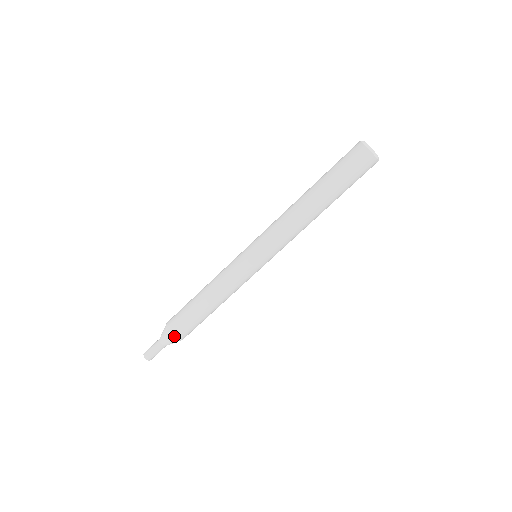
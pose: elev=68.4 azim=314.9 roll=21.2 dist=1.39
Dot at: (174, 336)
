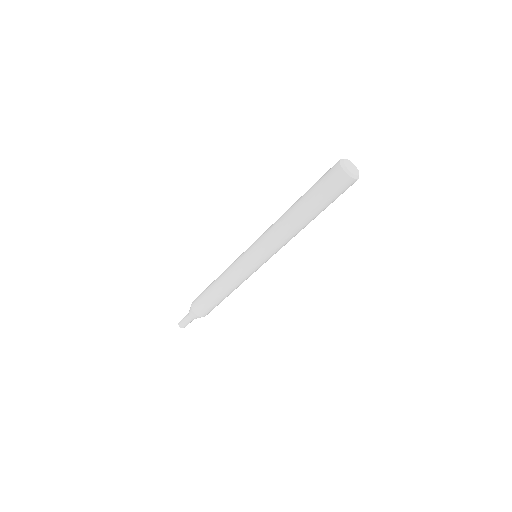
Dot at: (193, 310)
